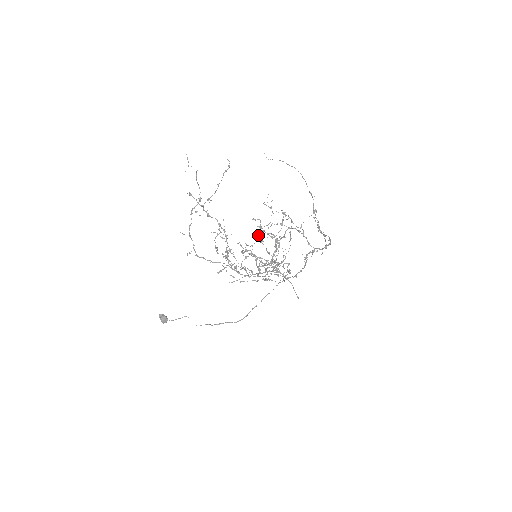
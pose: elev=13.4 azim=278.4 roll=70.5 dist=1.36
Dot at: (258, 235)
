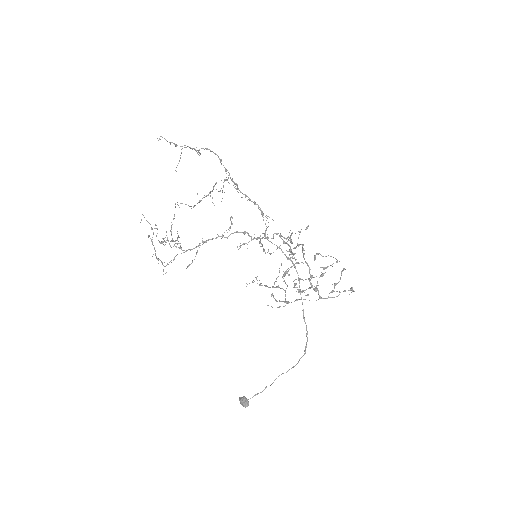
Dot at: (287, 258)
